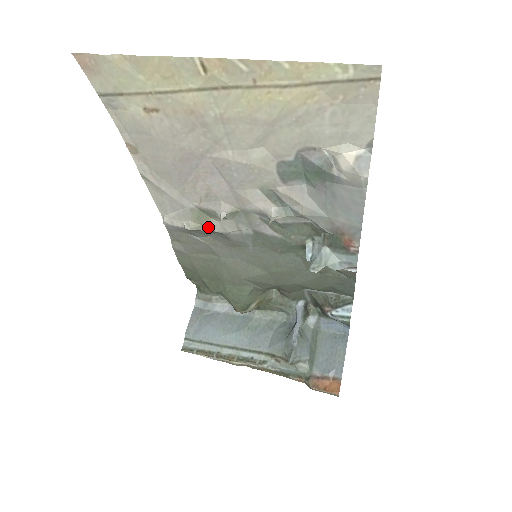
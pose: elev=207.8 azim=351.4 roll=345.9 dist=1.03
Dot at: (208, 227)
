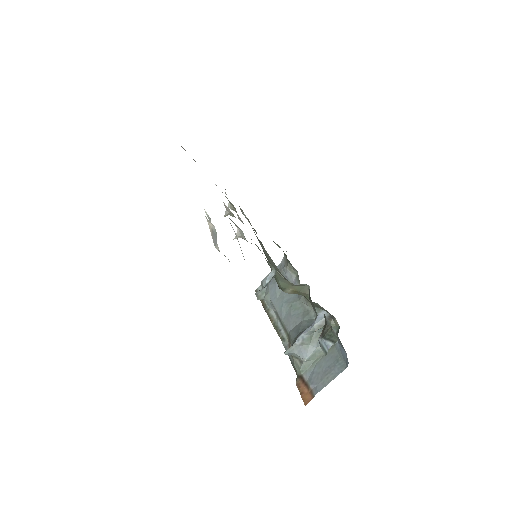
Dot at: occluded
